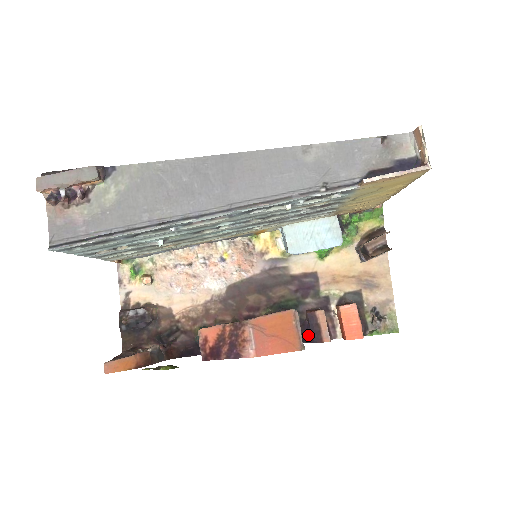
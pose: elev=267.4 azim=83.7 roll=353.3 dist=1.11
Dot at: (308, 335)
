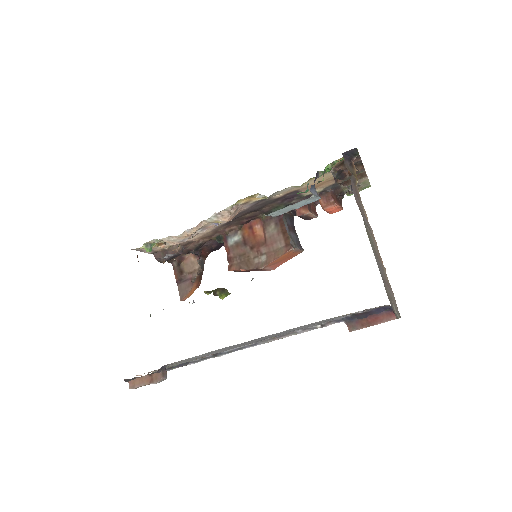
Dot at: occluded
